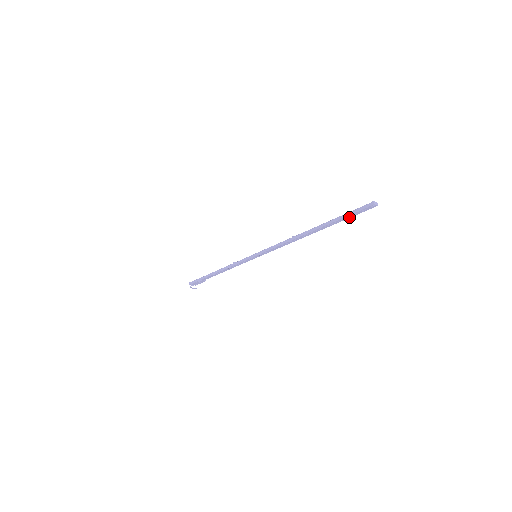
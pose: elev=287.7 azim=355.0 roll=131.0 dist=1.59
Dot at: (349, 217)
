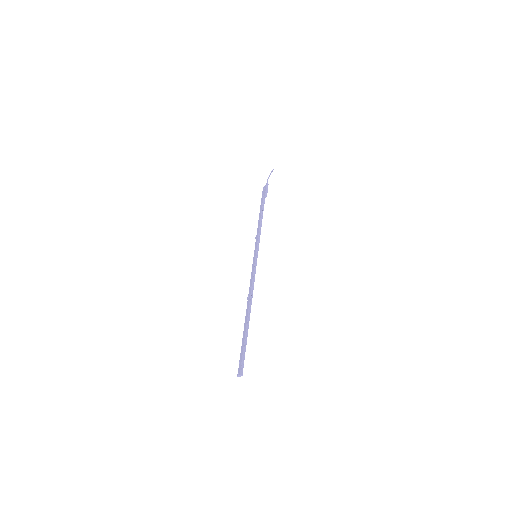
Dot at: (245, 349)
